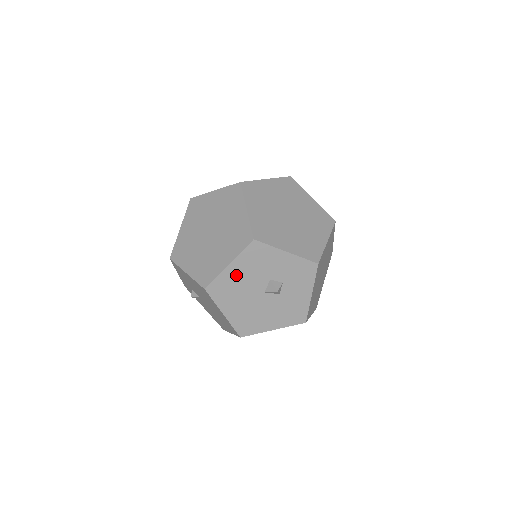
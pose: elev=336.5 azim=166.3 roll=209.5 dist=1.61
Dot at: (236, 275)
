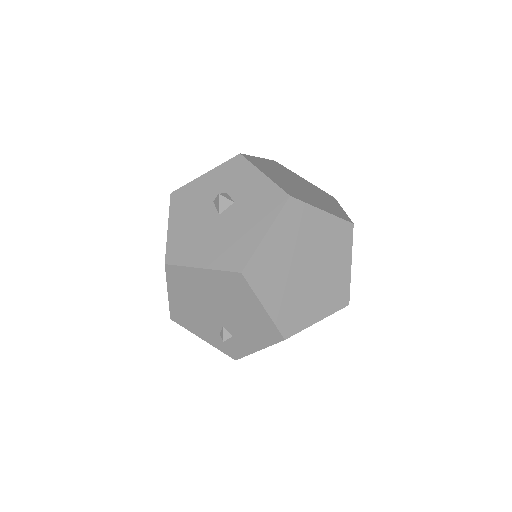
Dot at: (181, 228)
